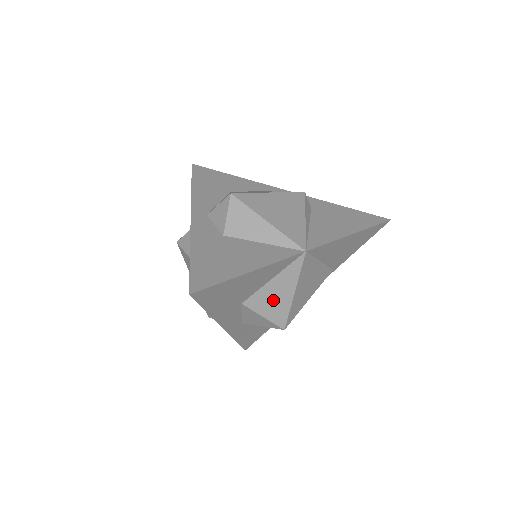
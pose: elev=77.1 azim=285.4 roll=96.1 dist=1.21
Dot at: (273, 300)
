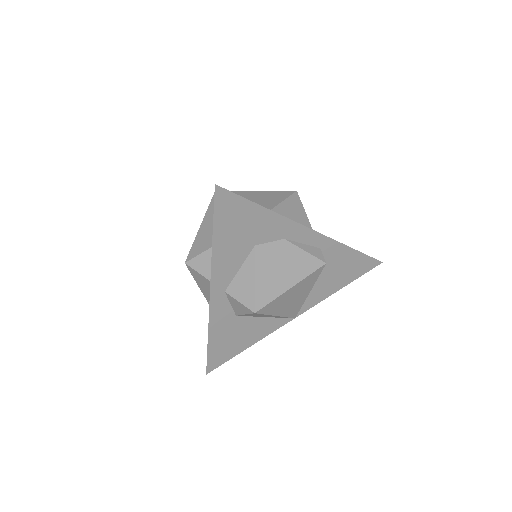
Dot at: occluded
